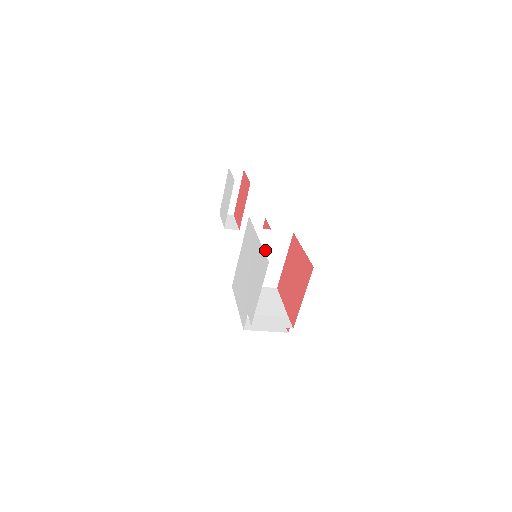
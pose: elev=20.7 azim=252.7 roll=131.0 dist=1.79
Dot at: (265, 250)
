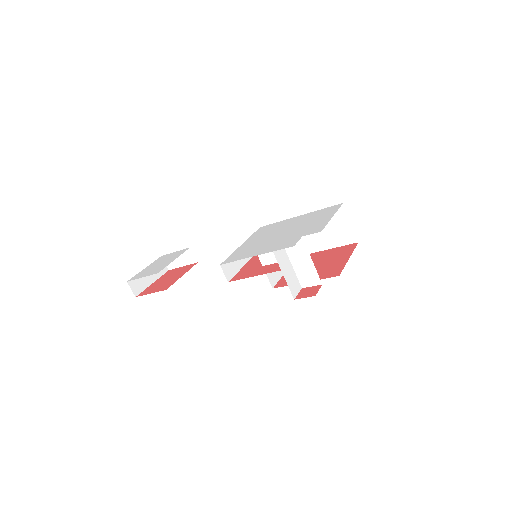
Dot at: occluded
